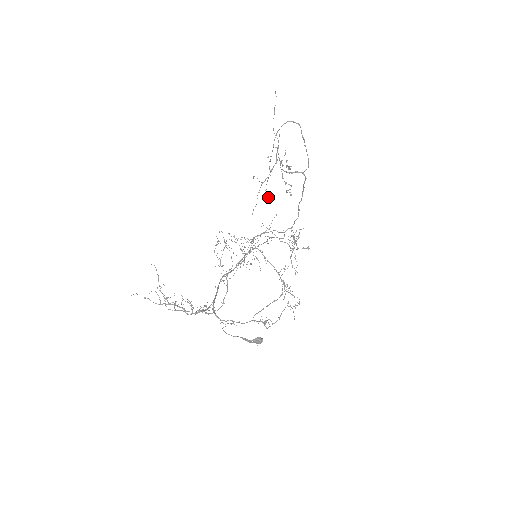
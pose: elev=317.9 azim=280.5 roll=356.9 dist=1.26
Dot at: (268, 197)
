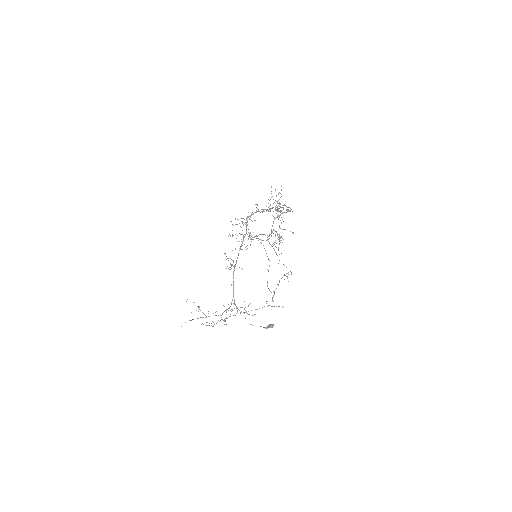
Dot at: occluded
